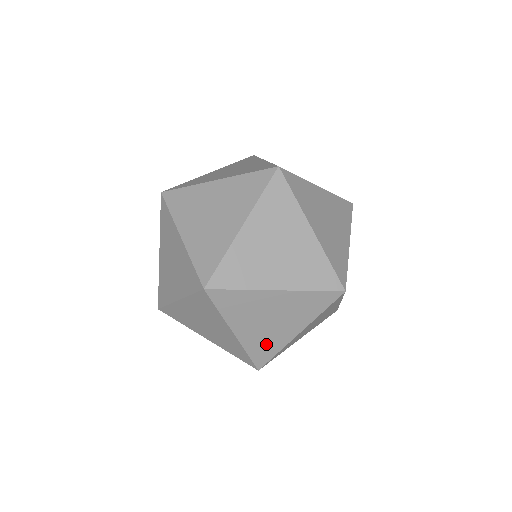
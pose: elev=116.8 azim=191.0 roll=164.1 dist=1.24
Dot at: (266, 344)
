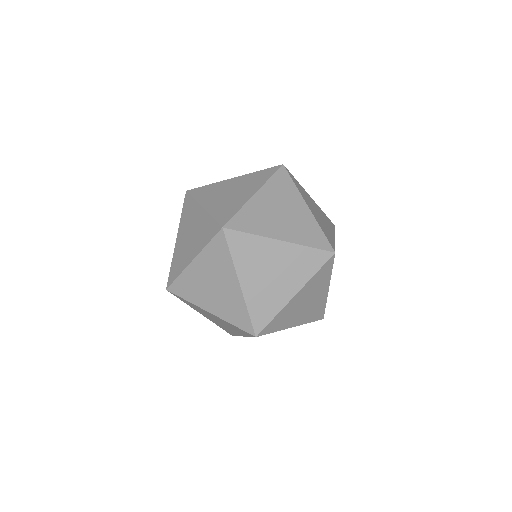
Dot at: (191, 289)
